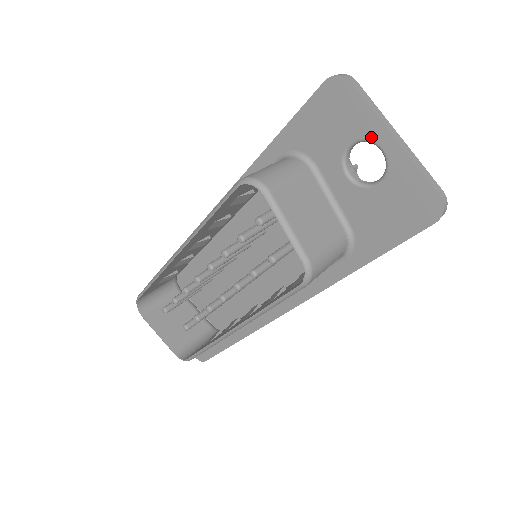
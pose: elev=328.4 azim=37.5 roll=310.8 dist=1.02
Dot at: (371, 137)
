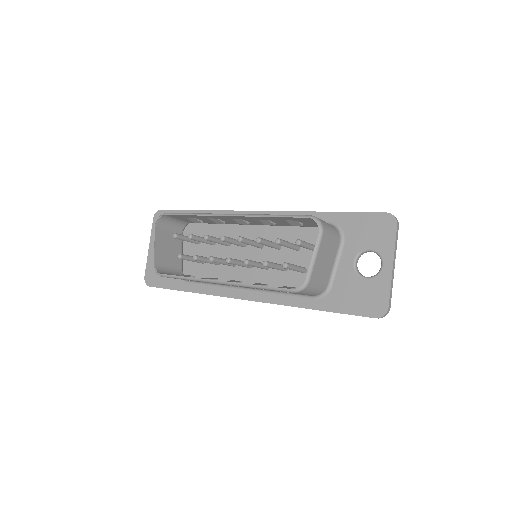
Dot at: (383, 255)
